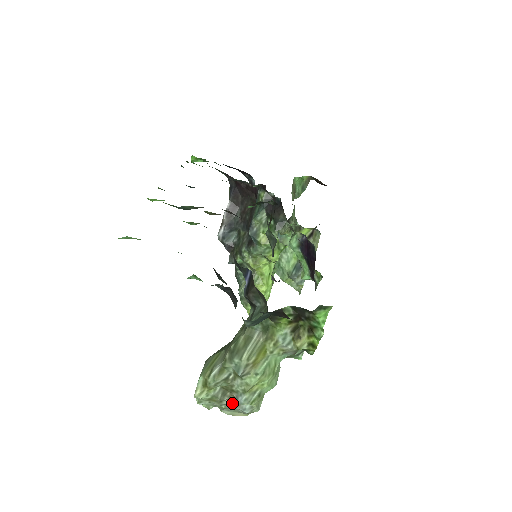
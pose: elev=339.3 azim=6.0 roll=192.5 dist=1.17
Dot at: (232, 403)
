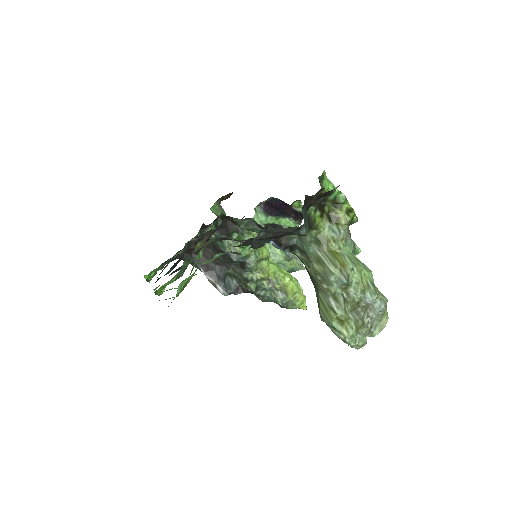
Dot at: (369, 315)
